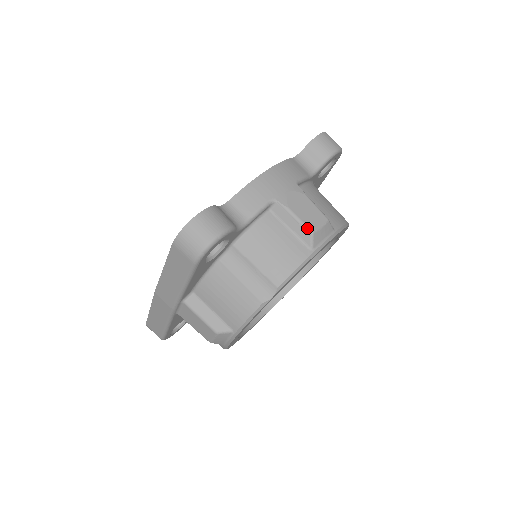
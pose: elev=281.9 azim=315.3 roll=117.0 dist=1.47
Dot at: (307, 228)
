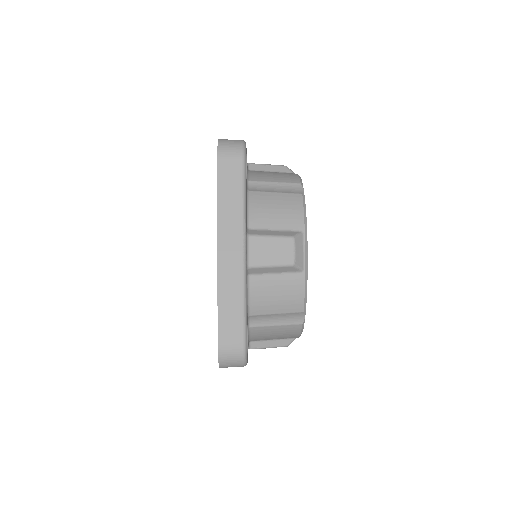
Dot at: (280, 165)
